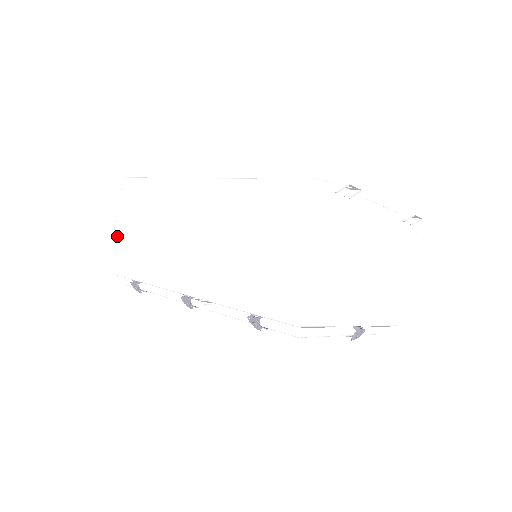
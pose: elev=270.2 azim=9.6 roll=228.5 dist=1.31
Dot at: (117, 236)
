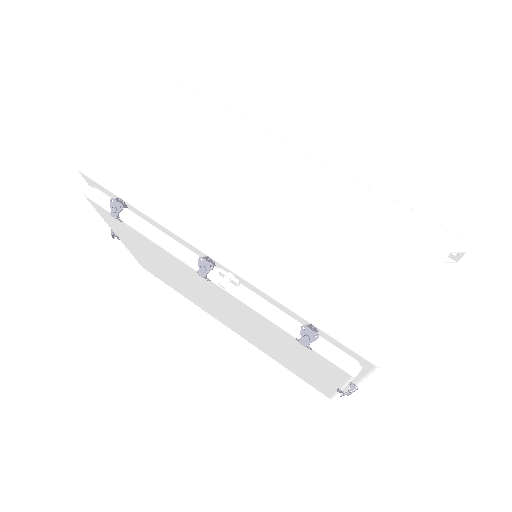
Dot at: (118, 133)
